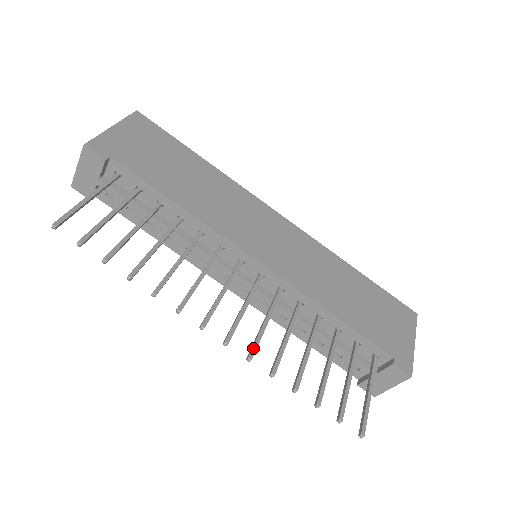
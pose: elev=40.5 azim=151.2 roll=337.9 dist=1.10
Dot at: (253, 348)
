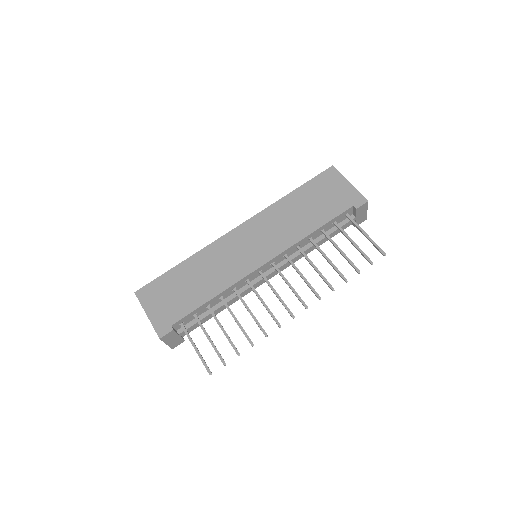
Dot at: (315, 294)
